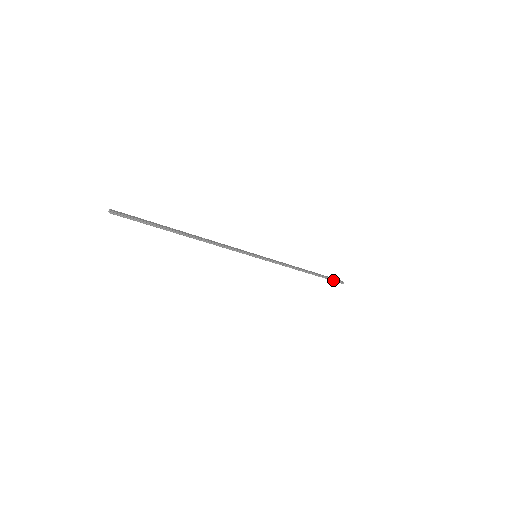
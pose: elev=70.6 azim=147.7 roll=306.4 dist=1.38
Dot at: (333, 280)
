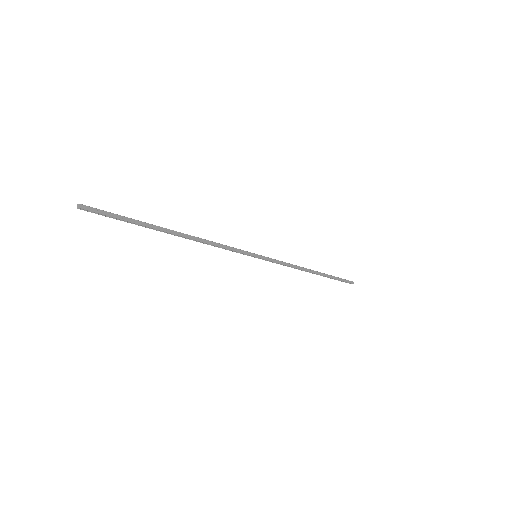
Dot at: (342, 281)
